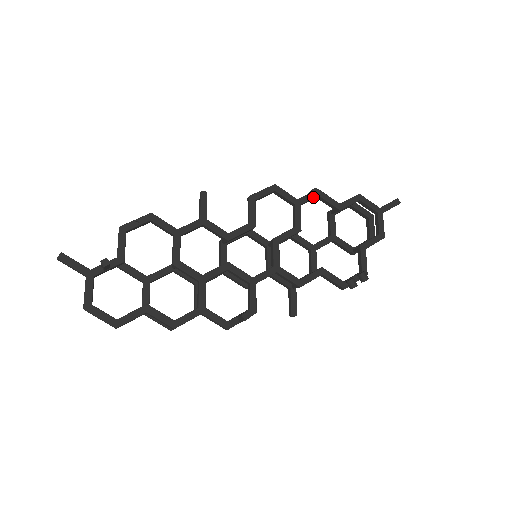
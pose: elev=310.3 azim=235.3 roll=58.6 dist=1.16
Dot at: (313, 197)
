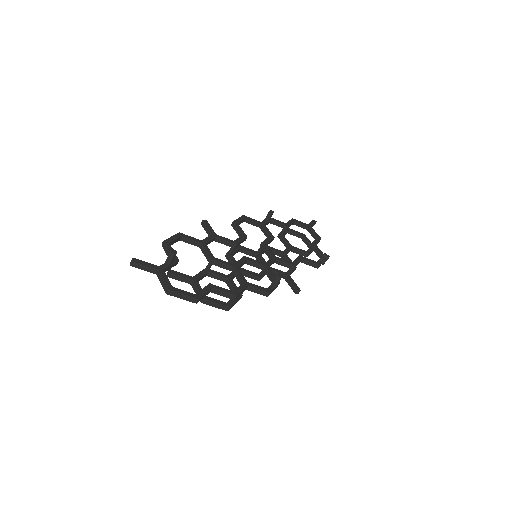
Dot at: (269, 221)
